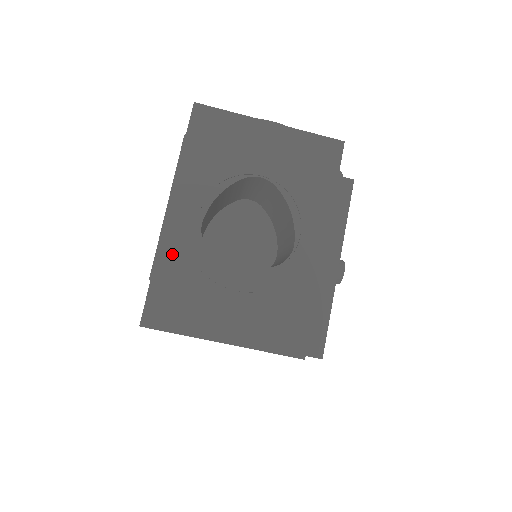
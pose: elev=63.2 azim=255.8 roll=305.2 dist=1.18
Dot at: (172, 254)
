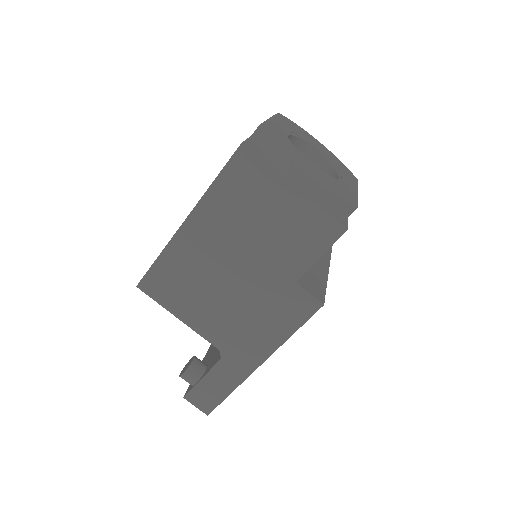
Dot at: (272, 130)
